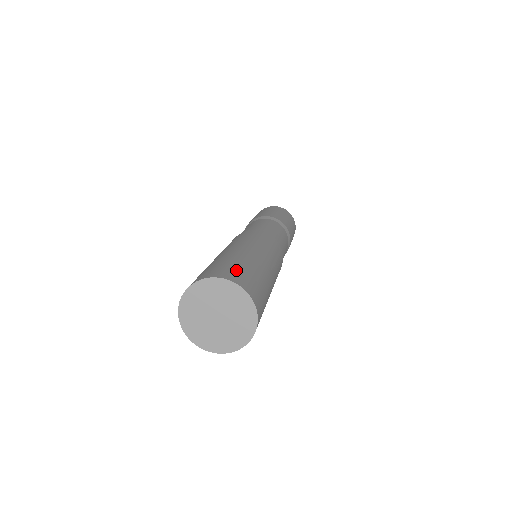
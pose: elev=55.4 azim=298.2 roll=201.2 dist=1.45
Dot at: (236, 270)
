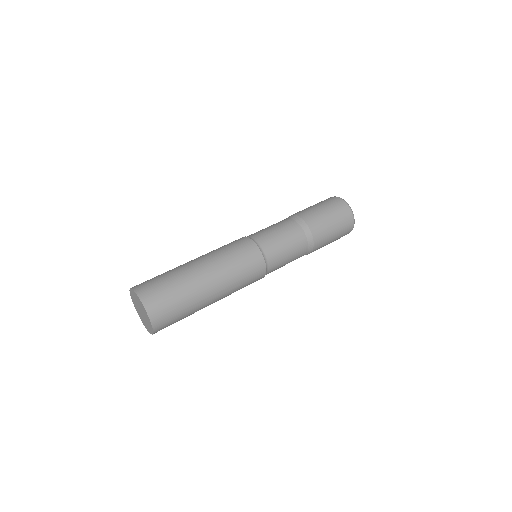
Dot at: (151, 281)
